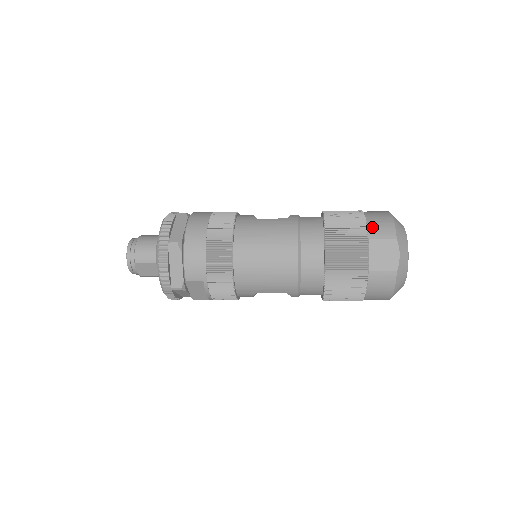
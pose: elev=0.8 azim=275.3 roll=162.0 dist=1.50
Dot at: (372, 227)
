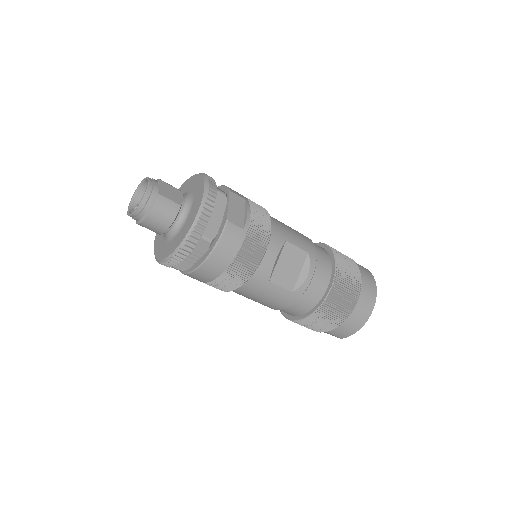
Dot at: occluded
